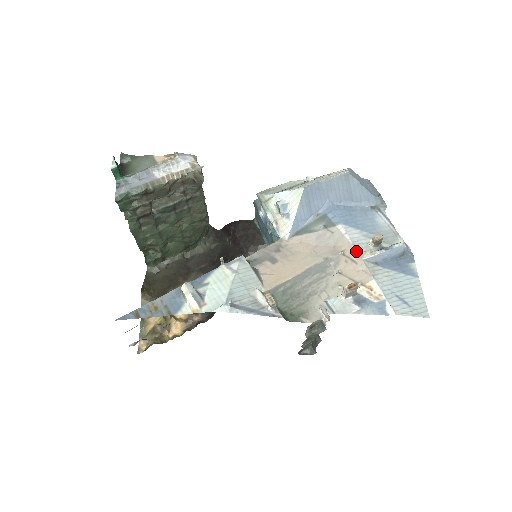
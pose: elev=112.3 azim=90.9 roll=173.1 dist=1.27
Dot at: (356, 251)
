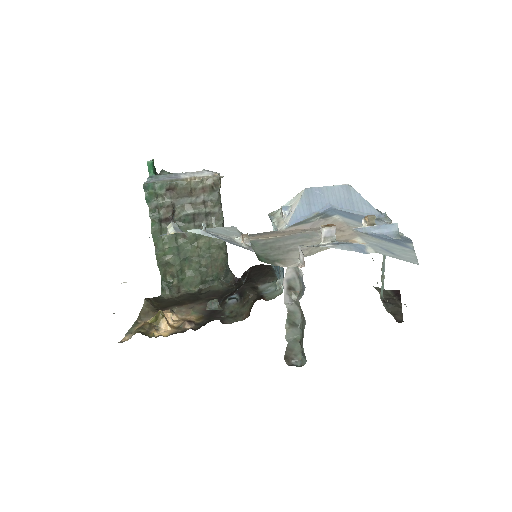
Dot at: (346, 225)
